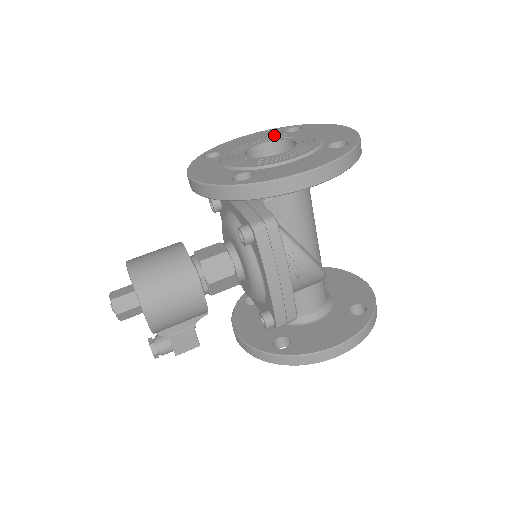
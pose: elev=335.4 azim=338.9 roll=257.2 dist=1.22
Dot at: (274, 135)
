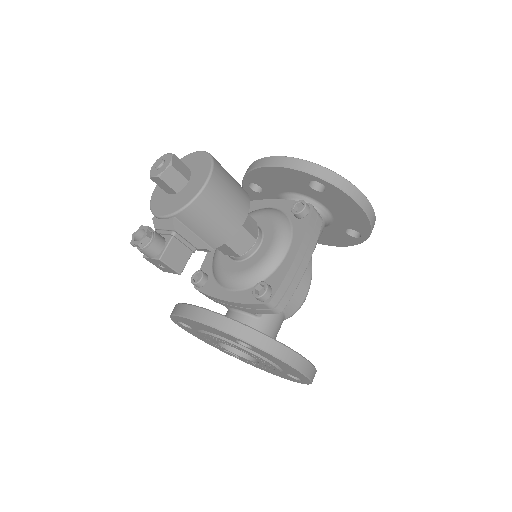
Dot at: occluded
